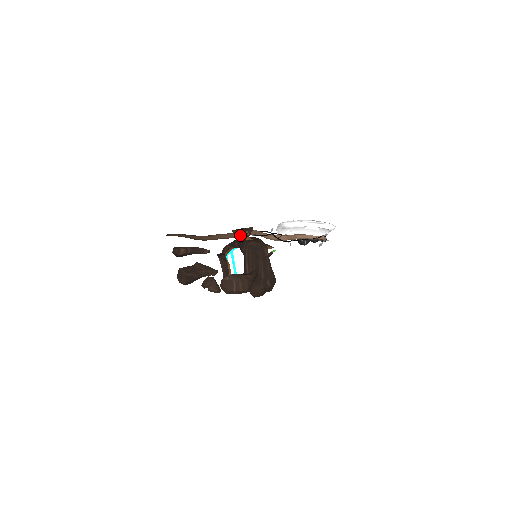
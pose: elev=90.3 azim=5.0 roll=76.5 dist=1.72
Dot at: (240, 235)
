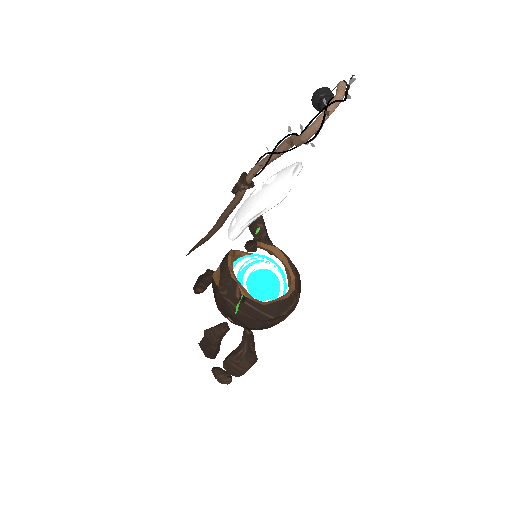
Dot at: (240, 197)
